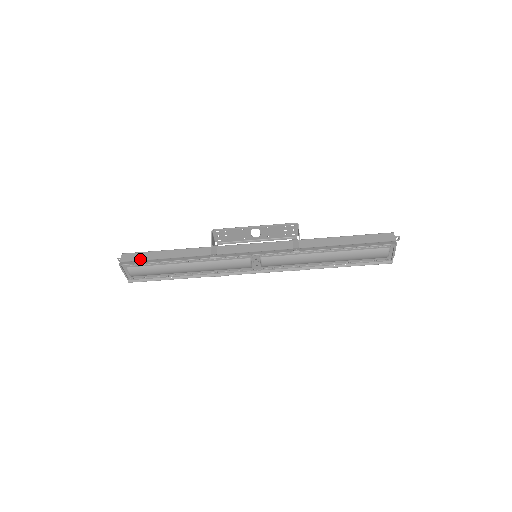
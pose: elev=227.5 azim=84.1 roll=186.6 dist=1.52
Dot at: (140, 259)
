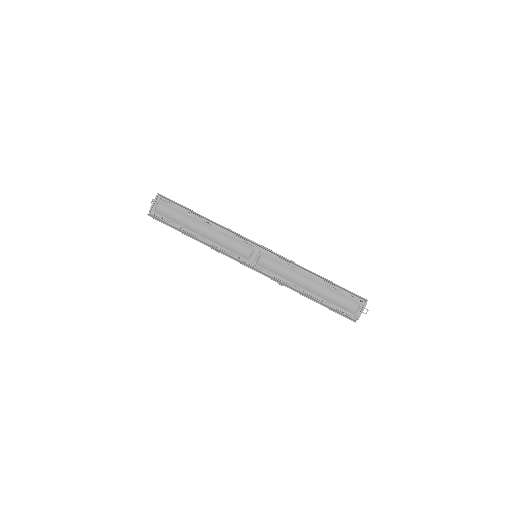
Dot at: occluded
